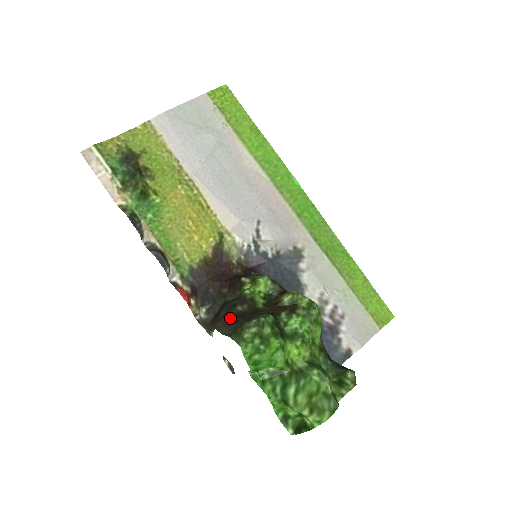
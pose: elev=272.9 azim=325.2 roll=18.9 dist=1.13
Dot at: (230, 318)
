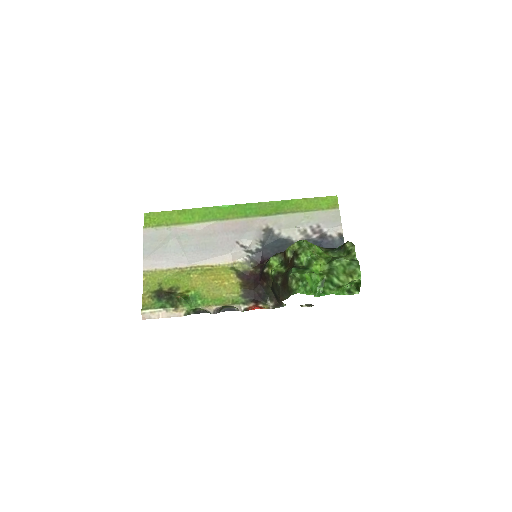
Dot at: (281, 290)
